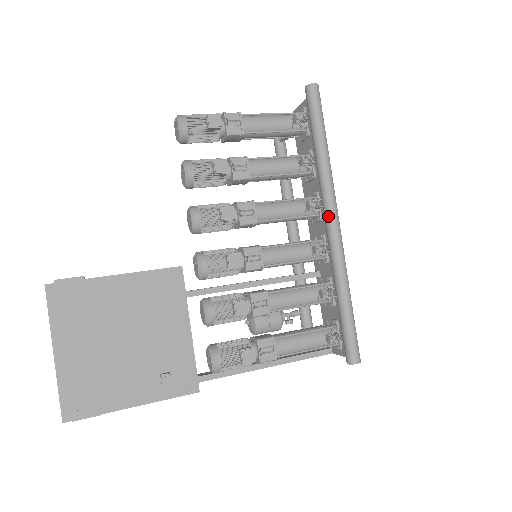
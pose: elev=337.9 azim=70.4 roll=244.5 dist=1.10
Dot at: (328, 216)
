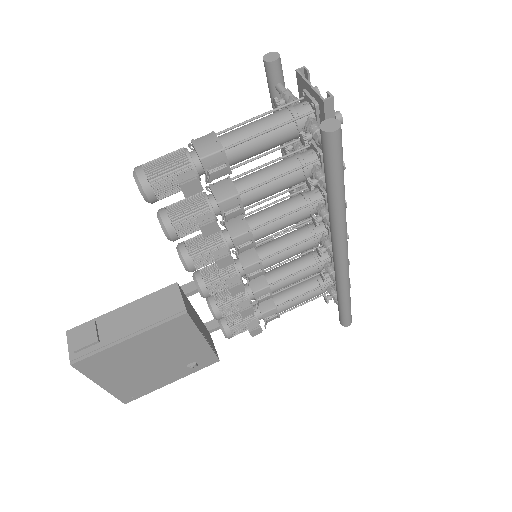
Dot at: (336, 252)
